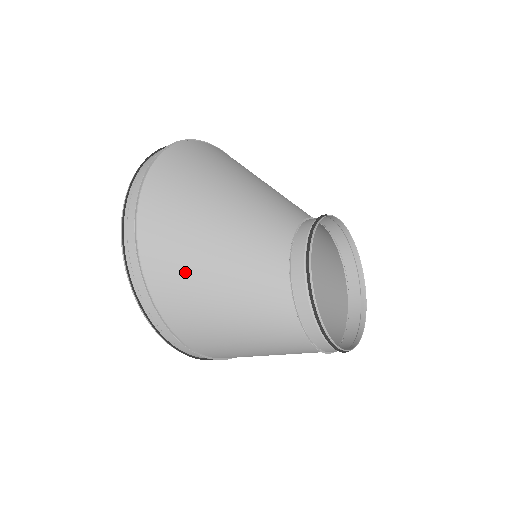
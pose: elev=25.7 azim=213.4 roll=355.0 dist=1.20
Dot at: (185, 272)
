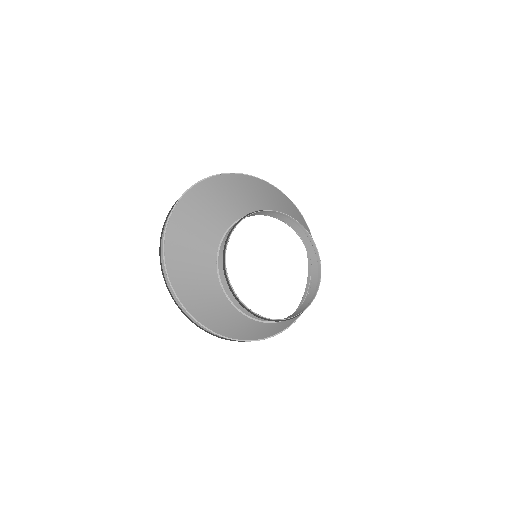
Dot at: (181, 232)
